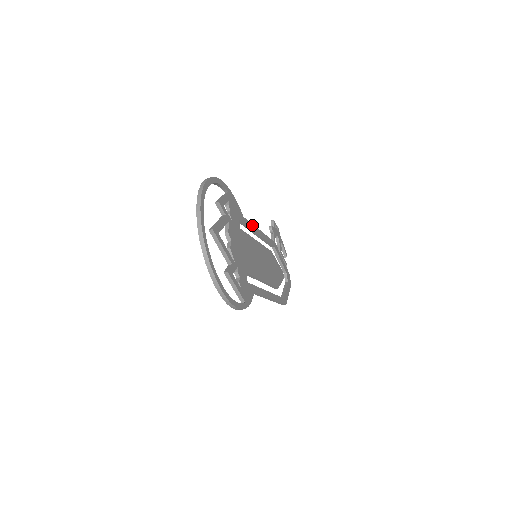
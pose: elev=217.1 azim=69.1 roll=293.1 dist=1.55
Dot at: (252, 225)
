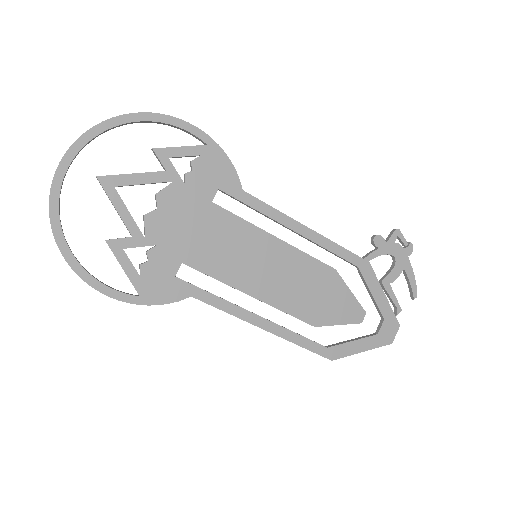
Dot at: (274, 210)
